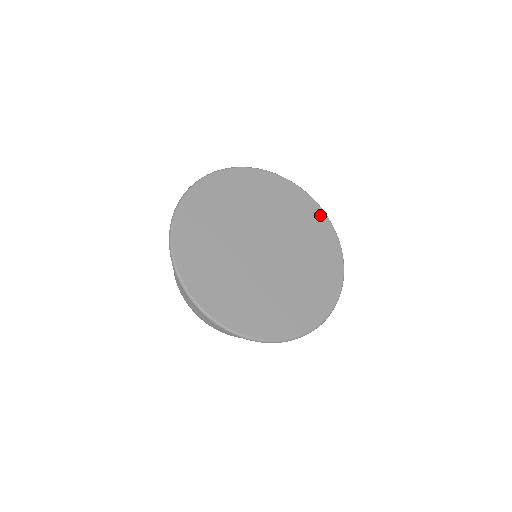
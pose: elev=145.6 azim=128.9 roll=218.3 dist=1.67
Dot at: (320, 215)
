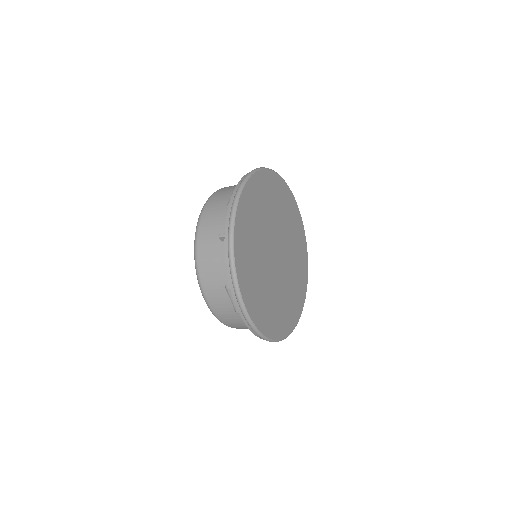
Dot at: (306, 262)
